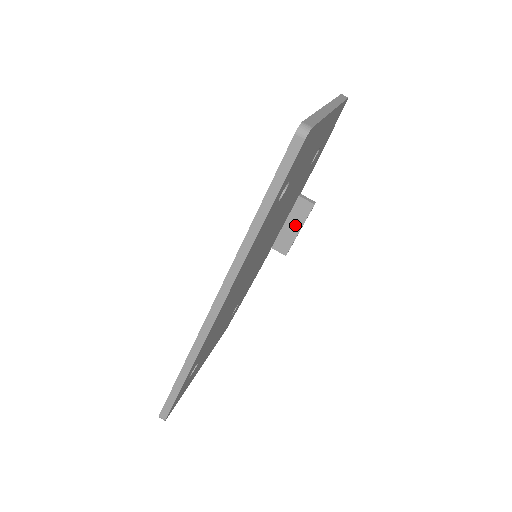
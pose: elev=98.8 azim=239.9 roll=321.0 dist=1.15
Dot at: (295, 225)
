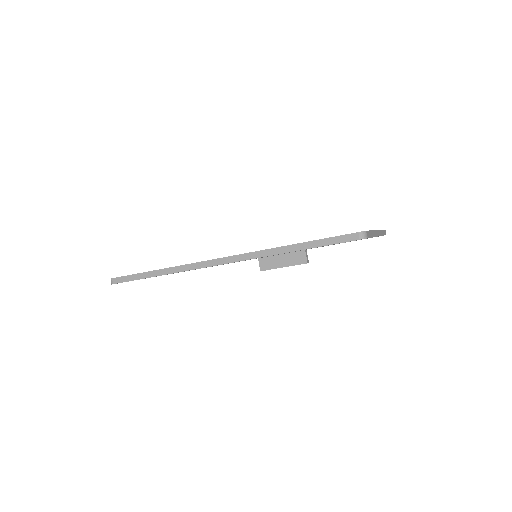
Dot at: (285, 262)
